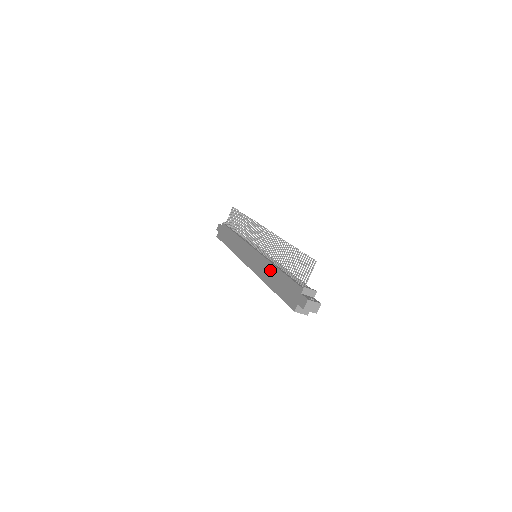
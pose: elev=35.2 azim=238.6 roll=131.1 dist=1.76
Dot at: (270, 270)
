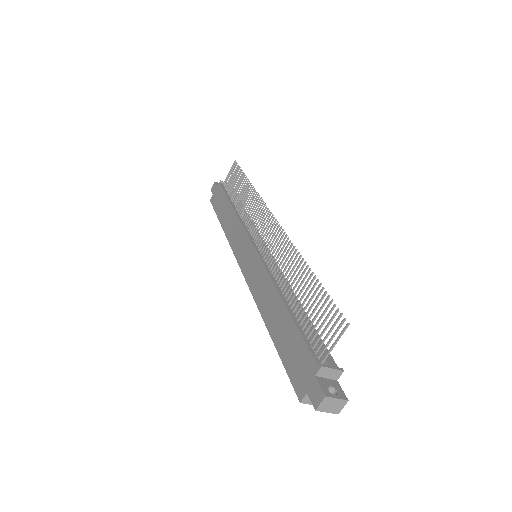
Dot at: (271, 298)
